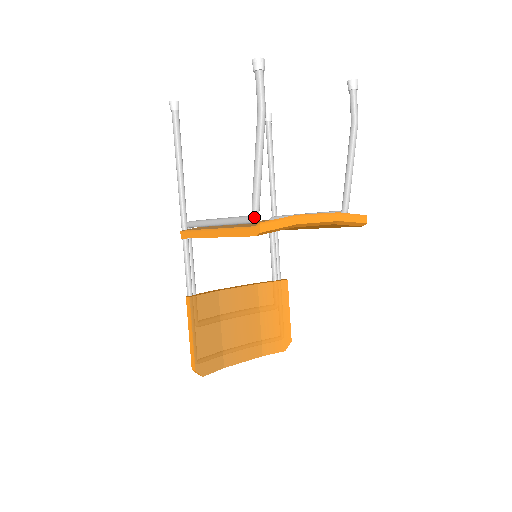
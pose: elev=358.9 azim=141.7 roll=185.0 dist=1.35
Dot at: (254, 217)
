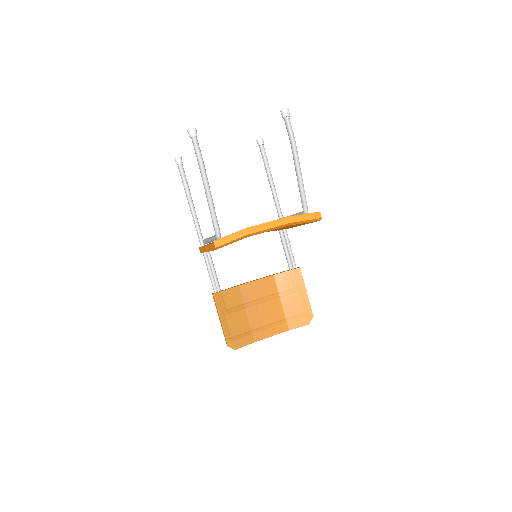
Dot at: (217, 236)
